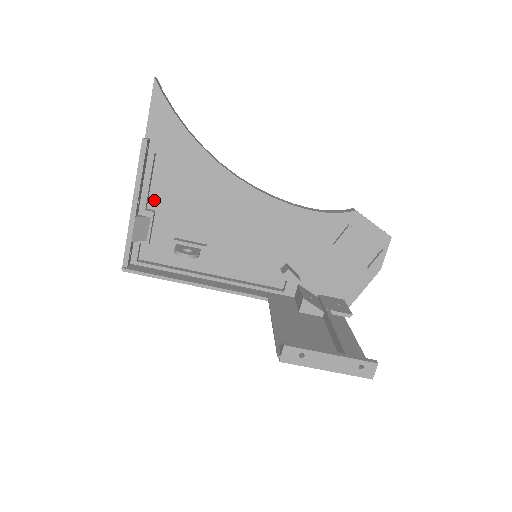
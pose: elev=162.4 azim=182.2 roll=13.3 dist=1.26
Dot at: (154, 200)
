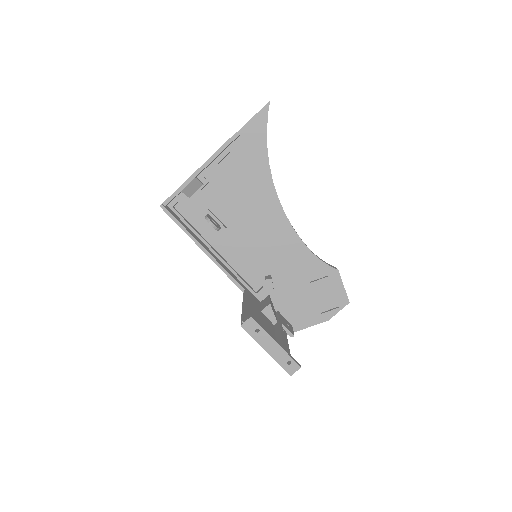
Dot at: (213, 175)
